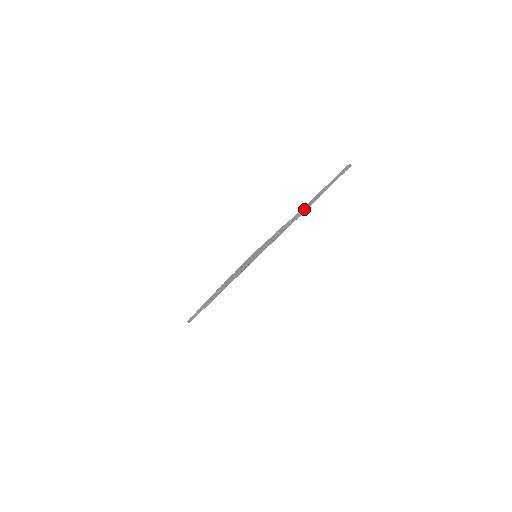
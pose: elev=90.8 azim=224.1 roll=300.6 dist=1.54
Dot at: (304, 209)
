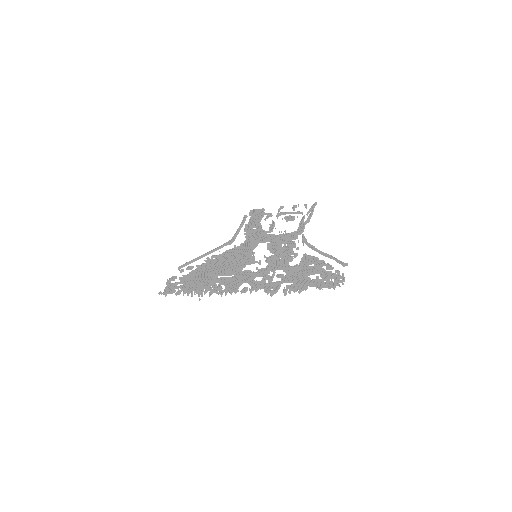
Dot at: (302, 232)
